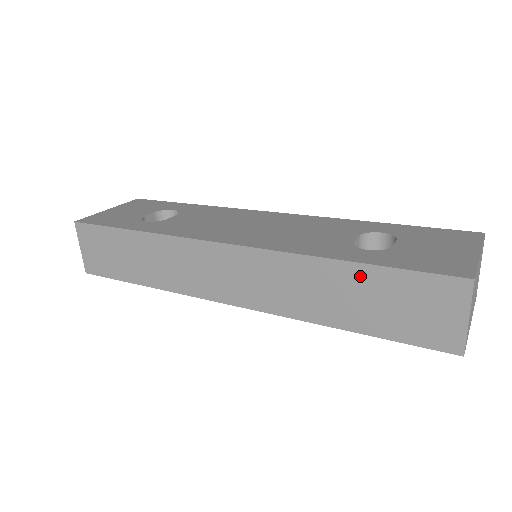
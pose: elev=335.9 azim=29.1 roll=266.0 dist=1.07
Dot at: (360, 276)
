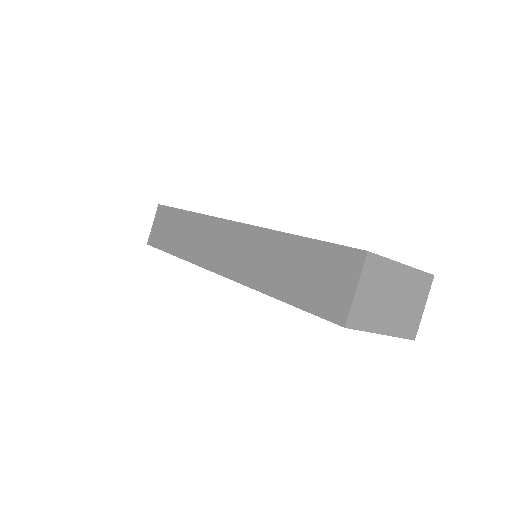
Dot at: (297, 247)
